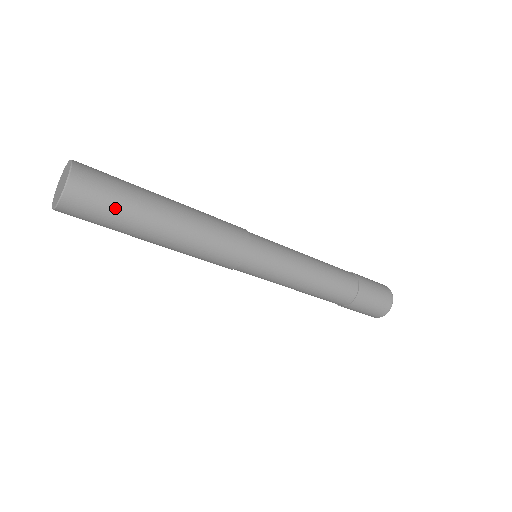
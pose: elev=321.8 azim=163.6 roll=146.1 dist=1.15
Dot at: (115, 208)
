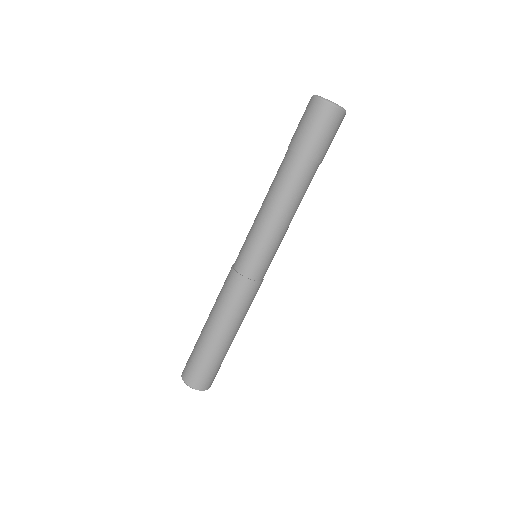
Dot at: (220, 365)
